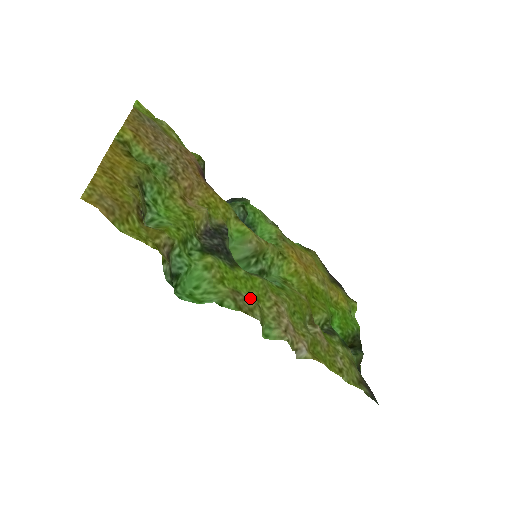
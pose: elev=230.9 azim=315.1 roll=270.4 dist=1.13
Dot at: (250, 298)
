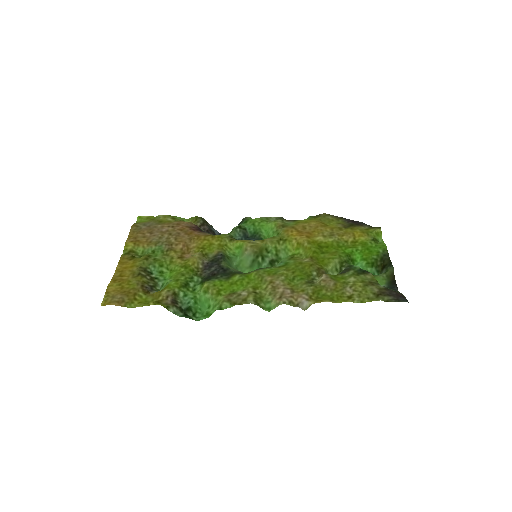
Dot at: (244, 292)
